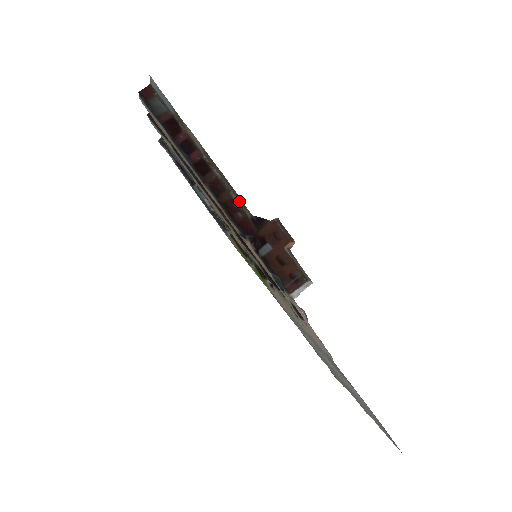
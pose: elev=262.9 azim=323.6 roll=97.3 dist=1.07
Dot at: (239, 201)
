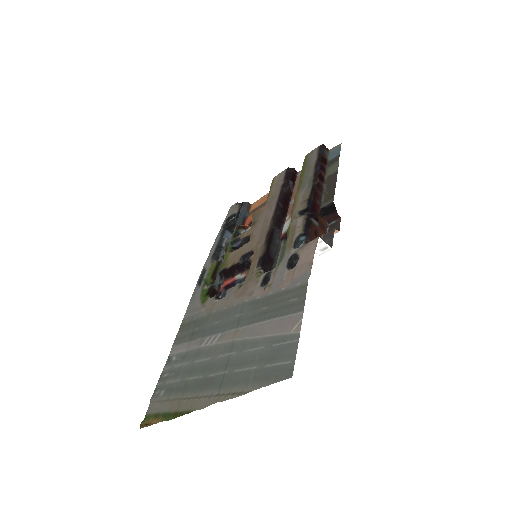
Dot at: (325, 199)
